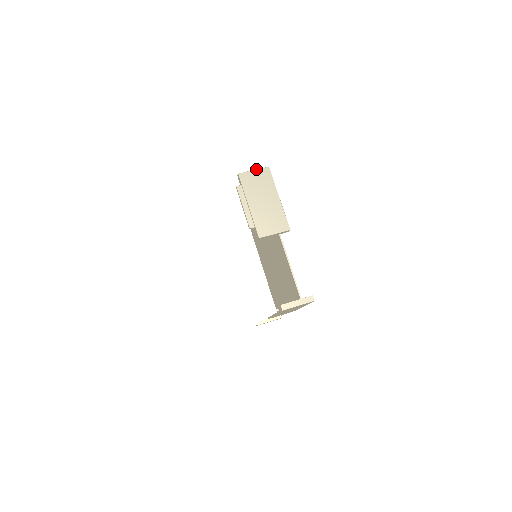
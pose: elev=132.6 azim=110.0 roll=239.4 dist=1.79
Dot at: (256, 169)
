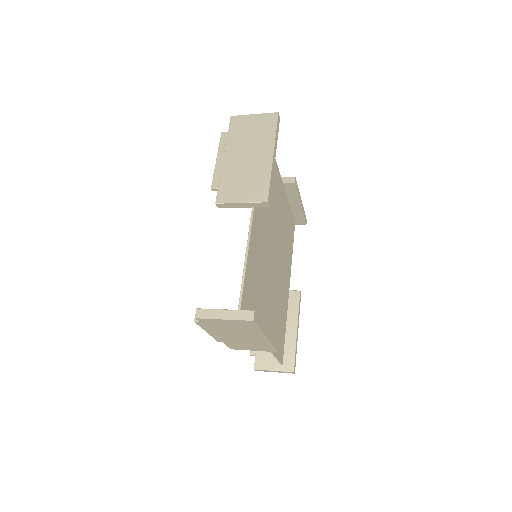
Dot at: occluded
